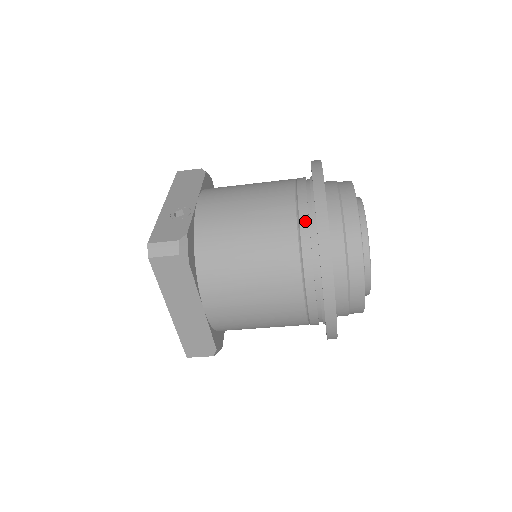
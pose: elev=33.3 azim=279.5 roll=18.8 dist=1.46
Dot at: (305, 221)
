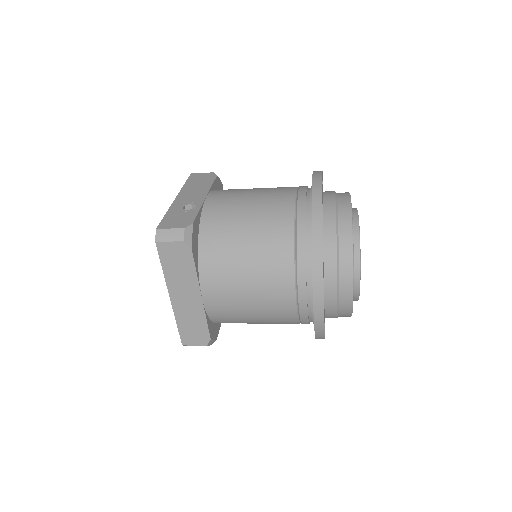
Dot at: (302, 222)
